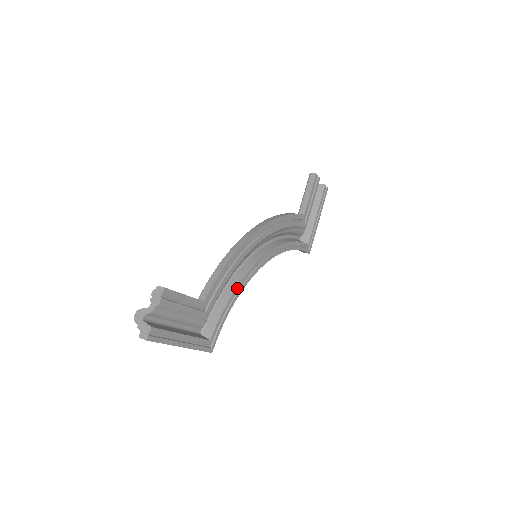
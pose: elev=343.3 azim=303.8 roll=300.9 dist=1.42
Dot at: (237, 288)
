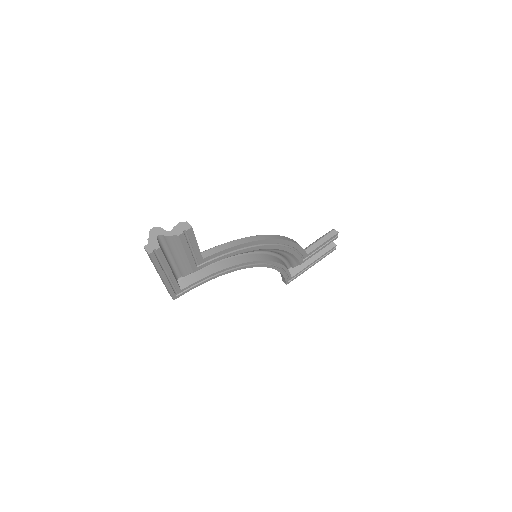
Dot at: (228, 268)
